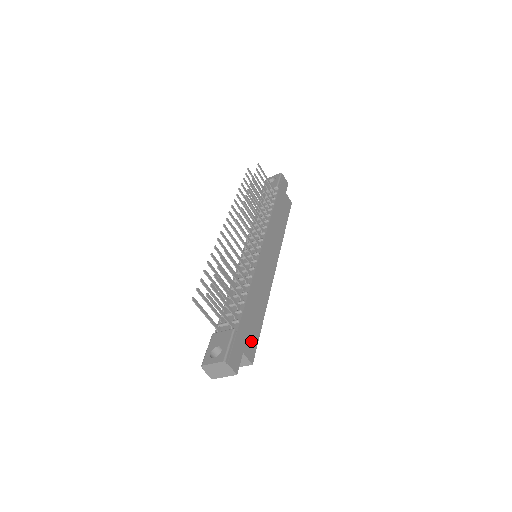
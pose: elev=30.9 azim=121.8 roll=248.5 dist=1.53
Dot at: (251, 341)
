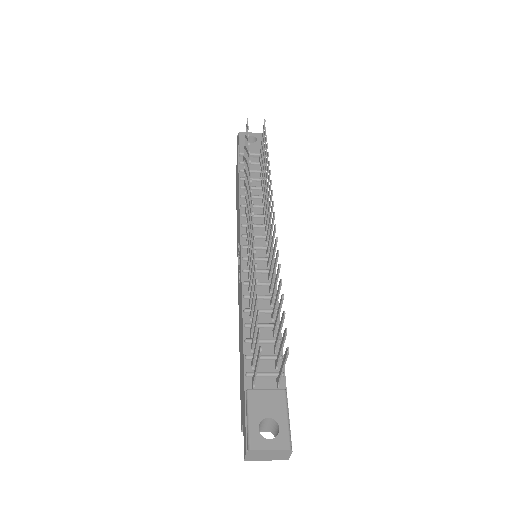
Dot at: occluded
